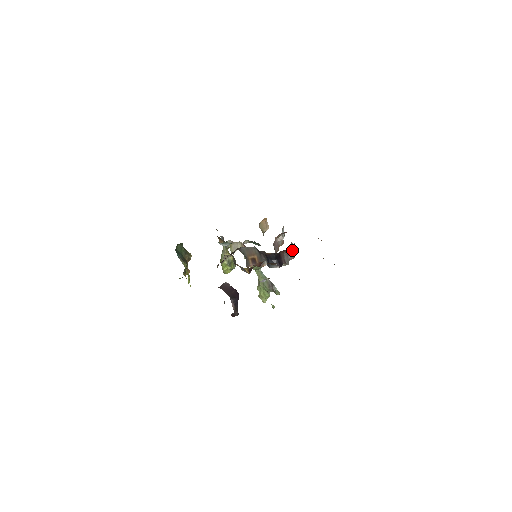
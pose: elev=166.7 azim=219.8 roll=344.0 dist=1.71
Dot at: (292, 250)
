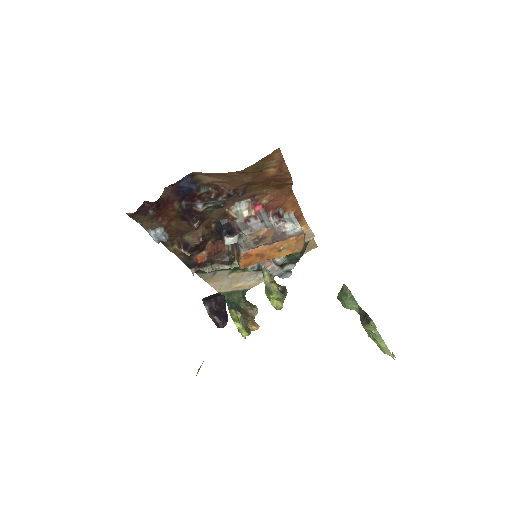
Dot at: (263, 220)
